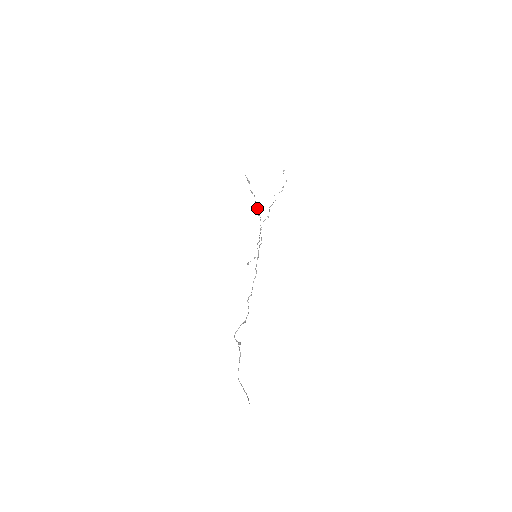
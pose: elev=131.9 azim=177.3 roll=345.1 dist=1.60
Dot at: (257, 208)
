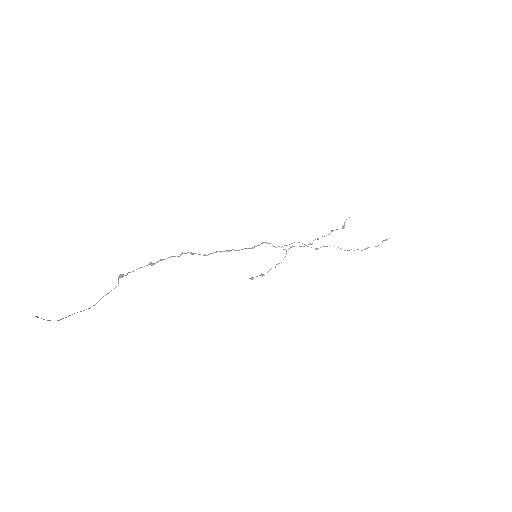
Dot at: (317, 238)
